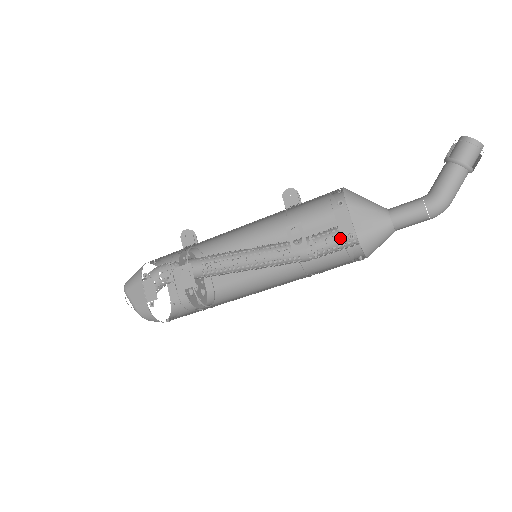
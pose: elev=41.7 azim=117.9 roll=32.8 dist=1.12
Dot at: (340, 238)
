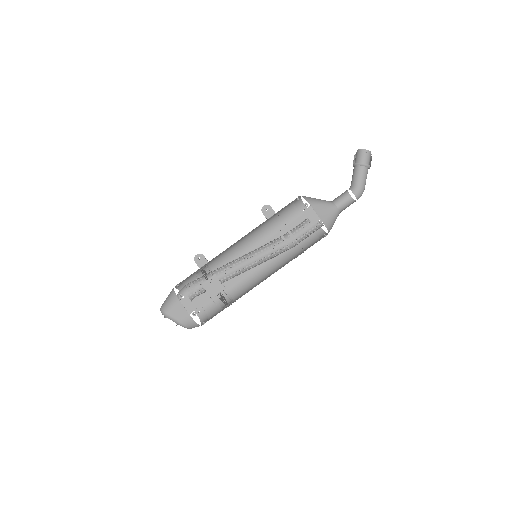
Dot at: (306, 228)
